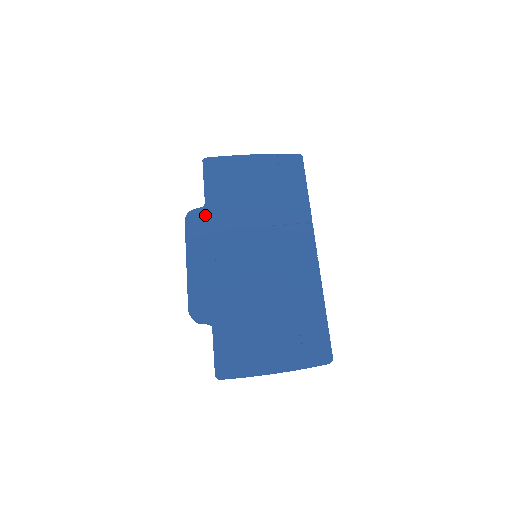
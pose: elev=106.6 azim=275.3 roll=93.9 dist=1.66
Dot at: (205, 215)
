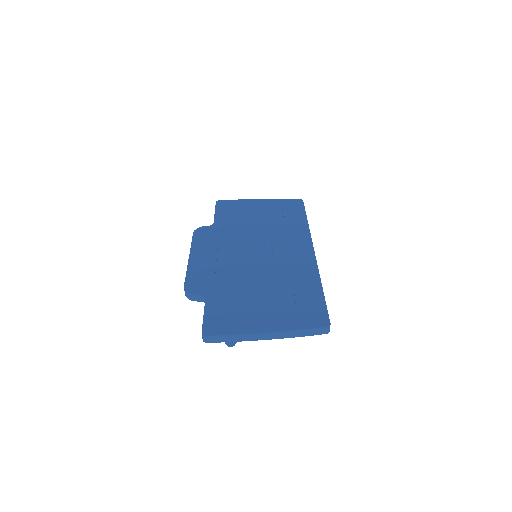
Dot at: (212, 230)
